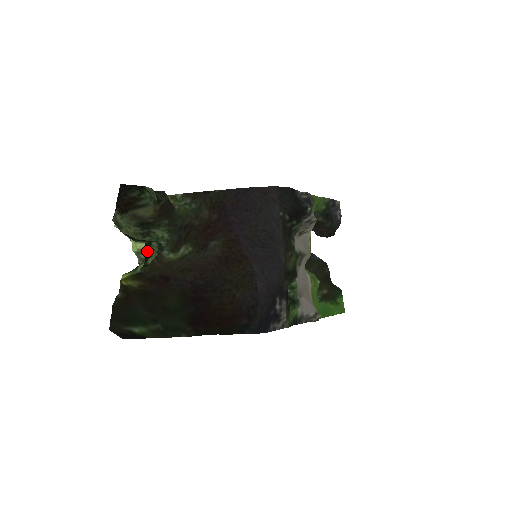
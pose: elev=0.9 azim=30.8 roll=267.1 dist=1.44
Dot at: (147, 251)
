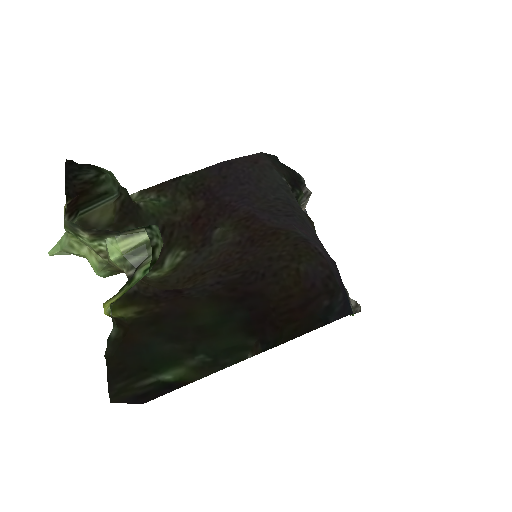
Dot at: (150, 237)
